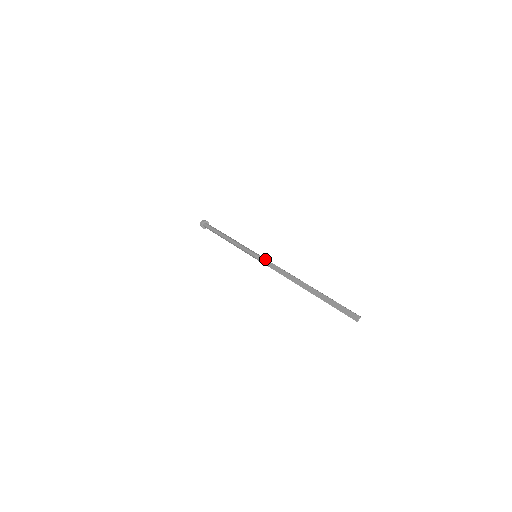
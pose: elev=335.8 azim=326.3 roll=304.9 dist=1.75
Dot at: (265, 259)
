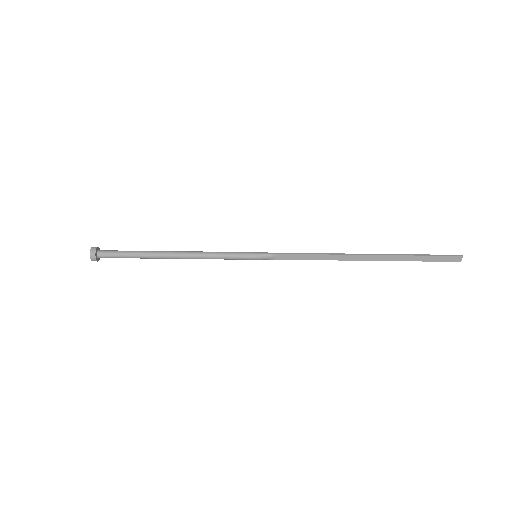
Dot at: (279, 255)
